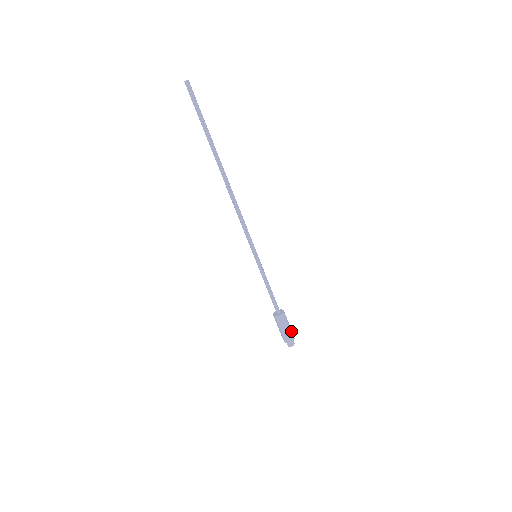
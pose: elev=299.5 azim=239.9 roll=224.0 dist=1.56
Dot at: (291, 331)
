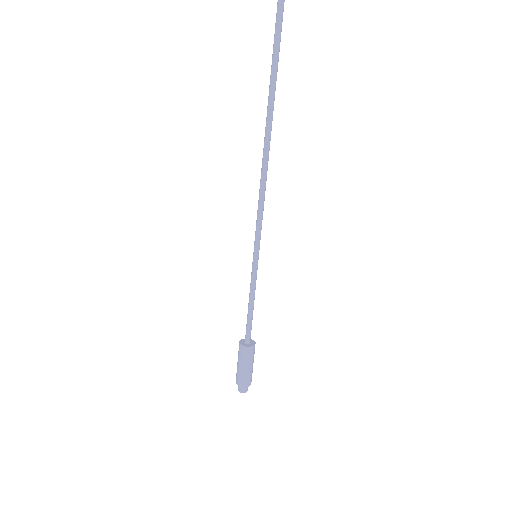
Dot at: (248, 375)
